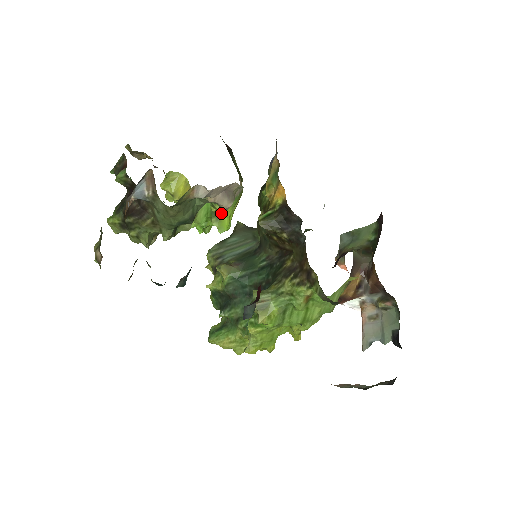
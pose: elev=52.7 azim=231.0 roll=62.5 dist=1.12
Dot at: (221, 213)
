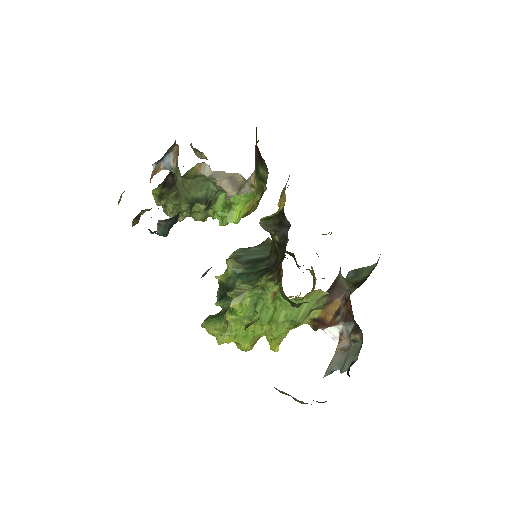
Dot at: (225, 199)
